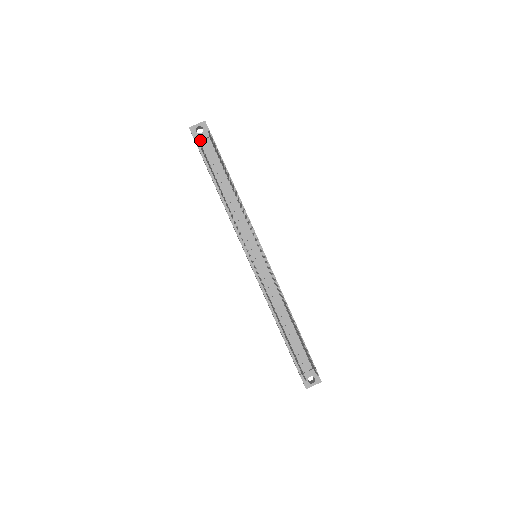
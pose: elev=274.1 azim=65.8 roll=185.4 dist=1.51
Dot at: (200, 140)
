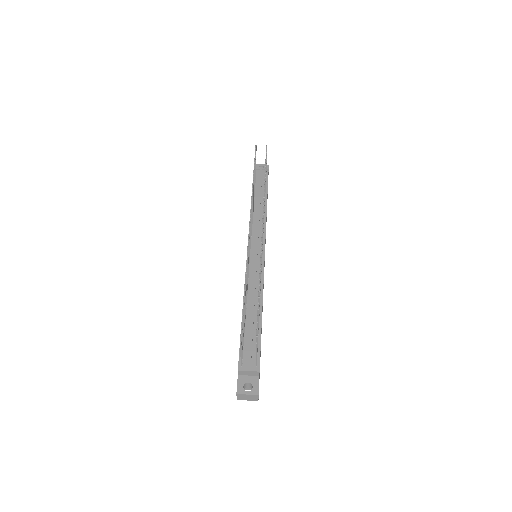
Dot at: (258, 168)
